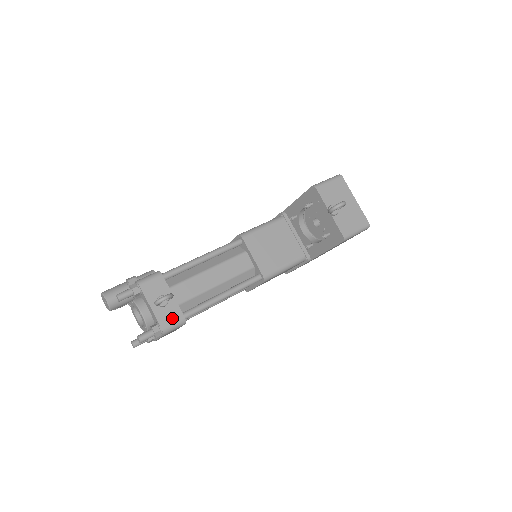
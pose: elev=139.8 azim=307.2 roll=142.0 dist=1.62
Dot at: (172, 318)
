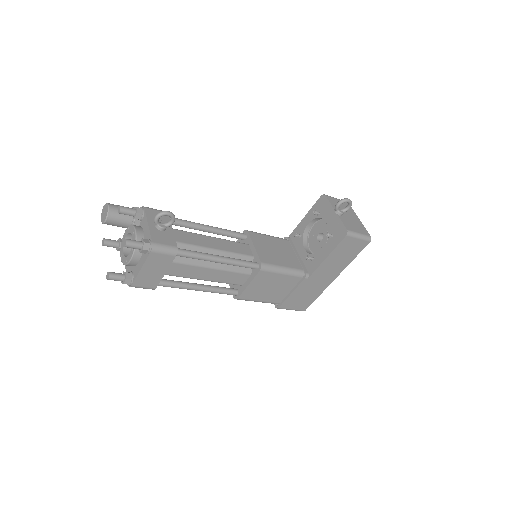
Dot at: (165, 241)
